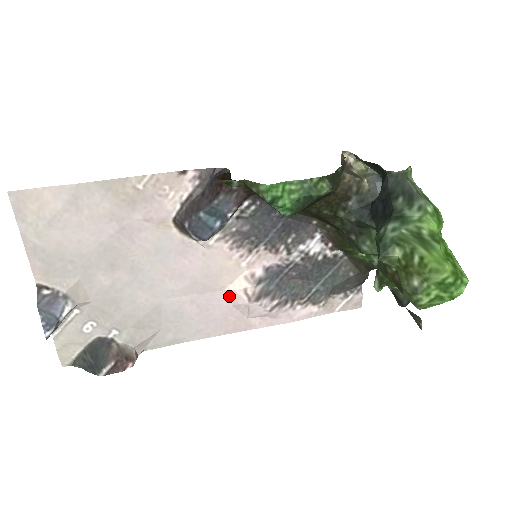
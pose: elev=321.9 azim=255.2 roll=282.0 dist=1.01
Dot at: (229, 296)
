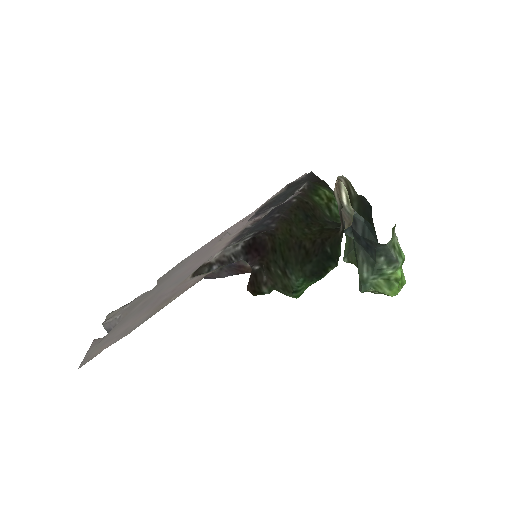
Dot at: occluded
